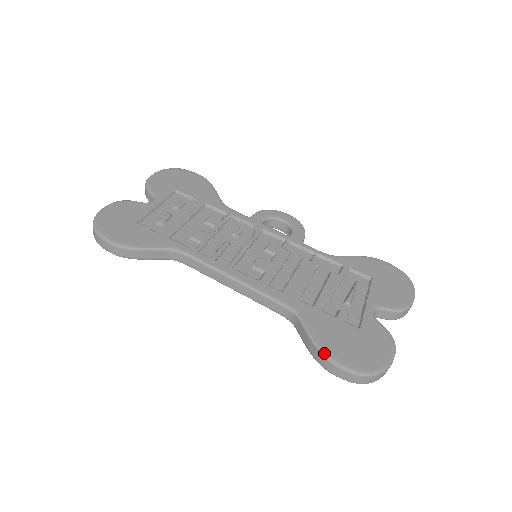
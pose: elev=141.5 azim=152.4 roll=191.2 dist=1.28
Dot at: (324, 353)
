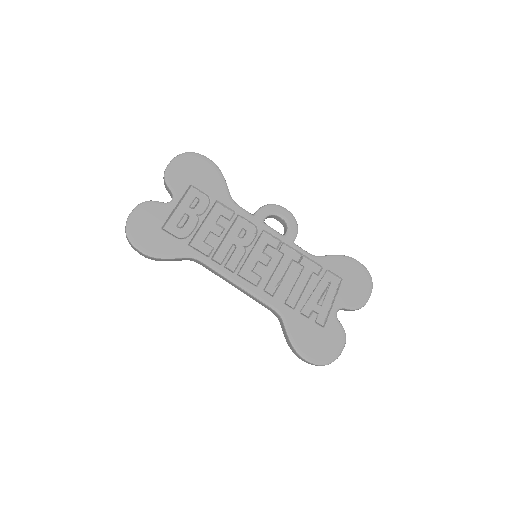
Dot at: (296, 350)
